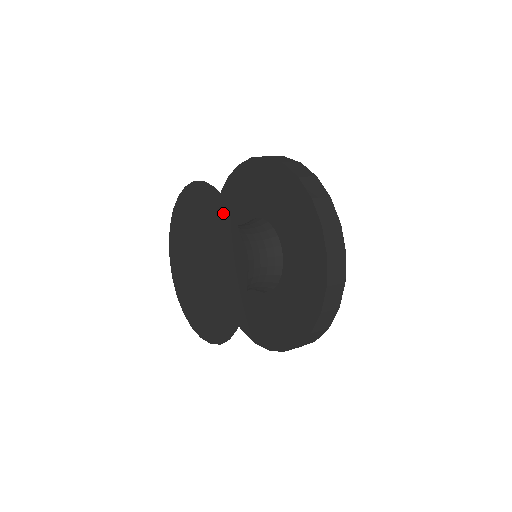
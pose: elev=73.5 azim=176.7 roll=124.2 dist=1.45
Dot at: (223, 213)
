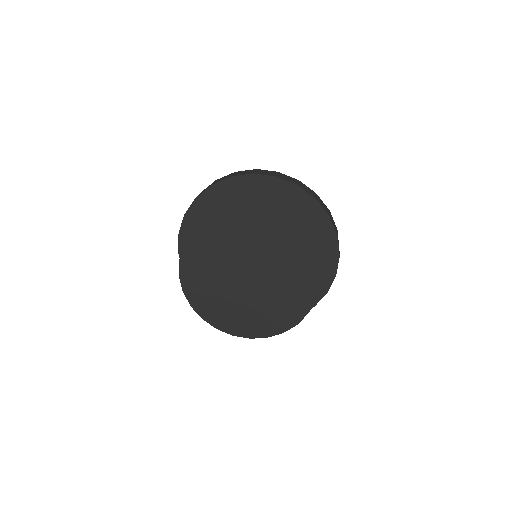
Dot at: (231, 223)
